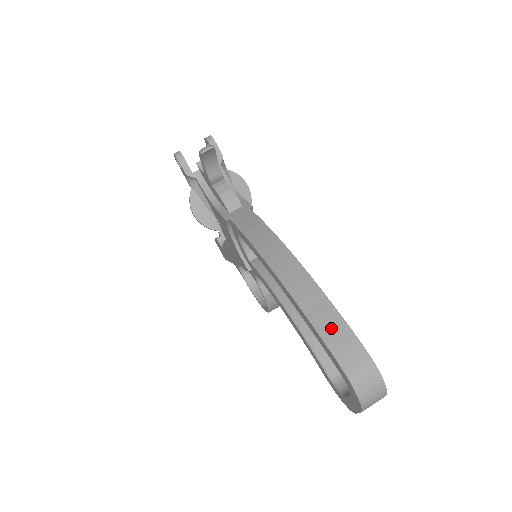
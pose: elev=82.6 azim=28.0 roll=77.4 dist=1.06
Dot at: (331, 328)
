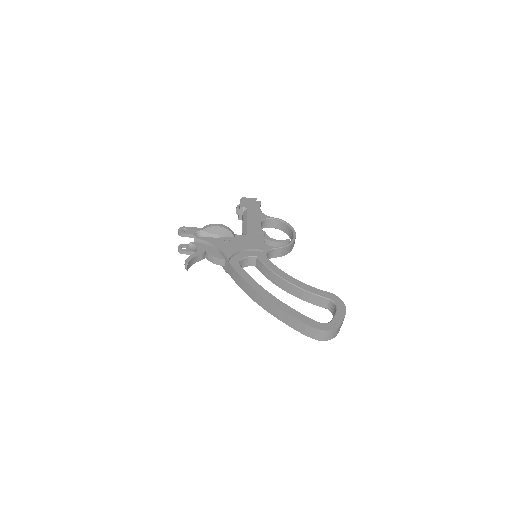
Dot at: (295, 325)
